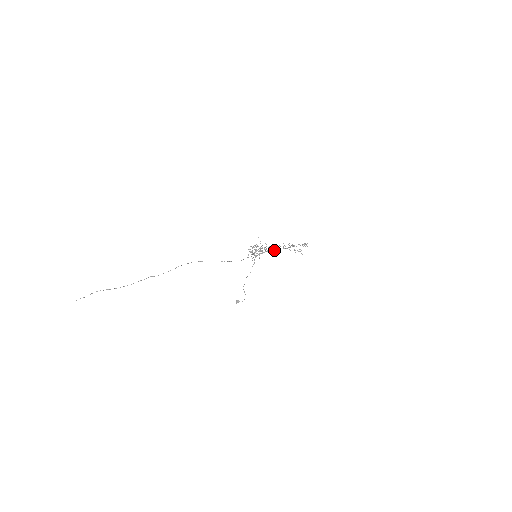
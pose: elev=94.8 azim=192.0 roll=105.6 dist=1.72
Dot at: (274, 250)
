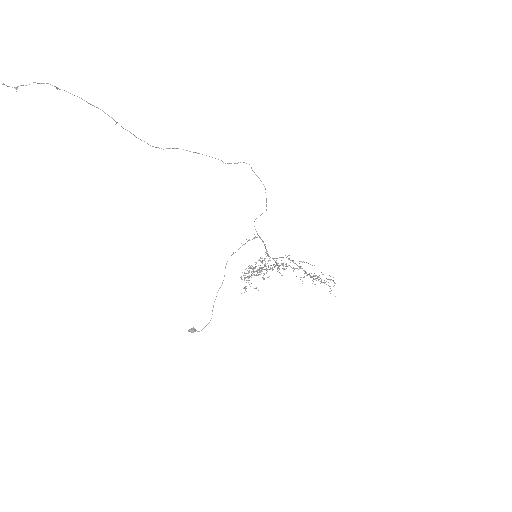
Dot at: occluded
